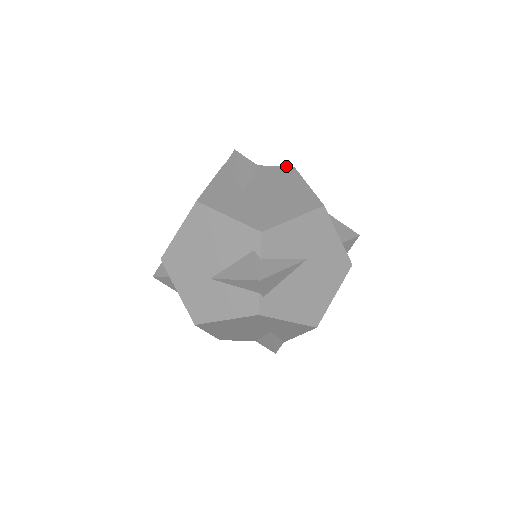
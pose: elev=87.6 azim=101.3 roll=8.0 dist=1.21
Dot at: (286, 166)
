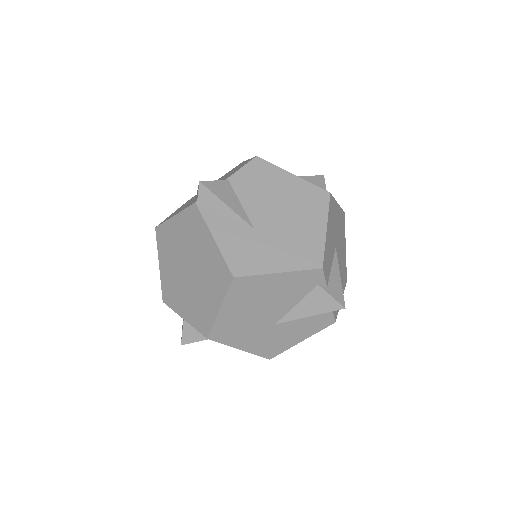
Dot at: (250, 161)
